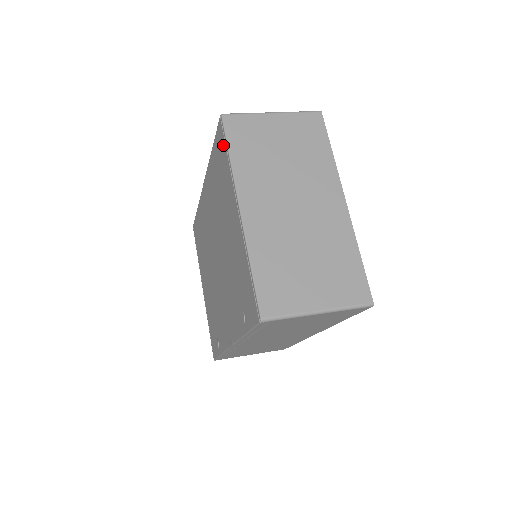
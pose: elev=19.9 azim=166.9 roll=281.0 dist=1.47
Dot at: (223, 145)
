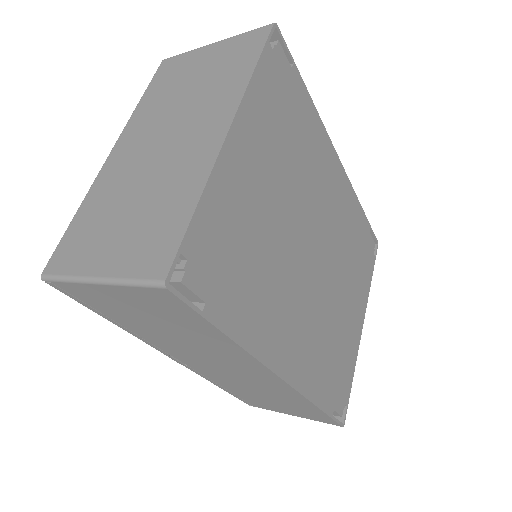
Dot at: occluded
